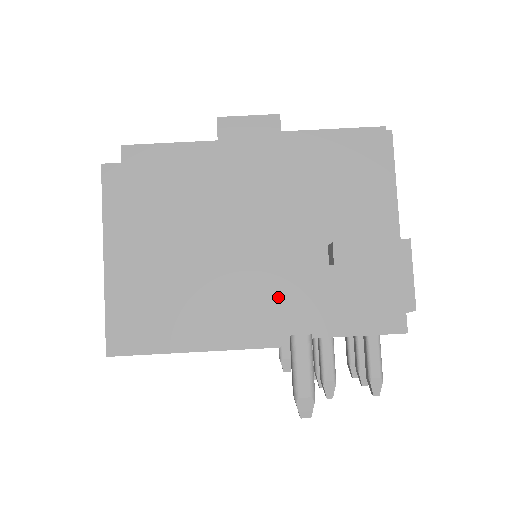
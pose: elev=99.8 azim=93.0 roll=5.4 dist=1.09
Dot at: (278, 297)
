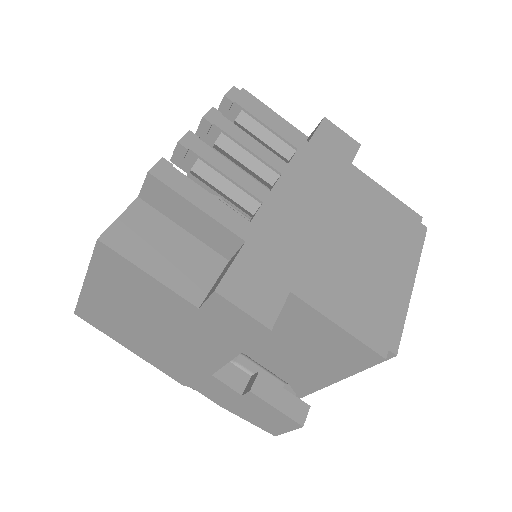
Dot at: (195, 376)
